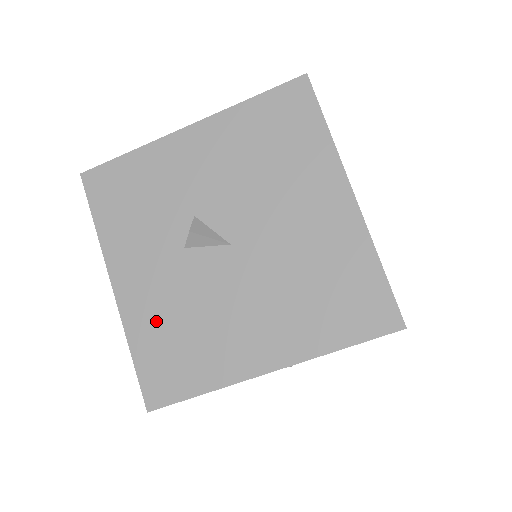
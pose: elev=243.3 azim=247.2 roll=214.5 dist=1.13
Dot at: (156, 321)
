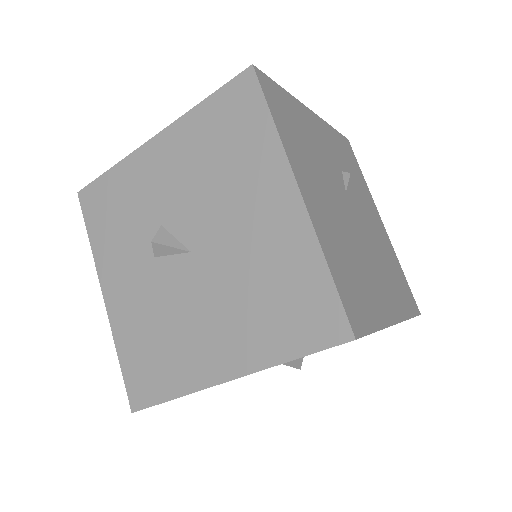
Dot at: (135, 328)
